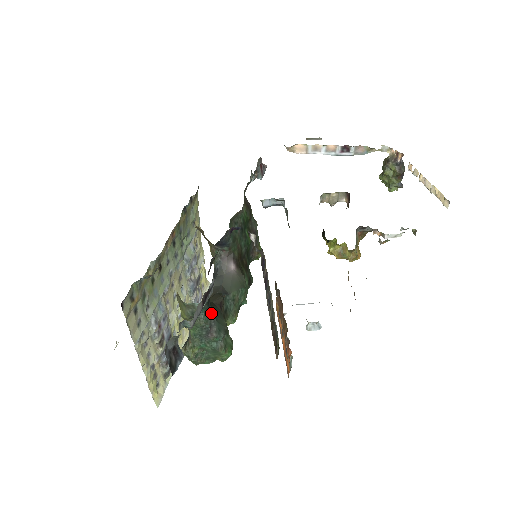
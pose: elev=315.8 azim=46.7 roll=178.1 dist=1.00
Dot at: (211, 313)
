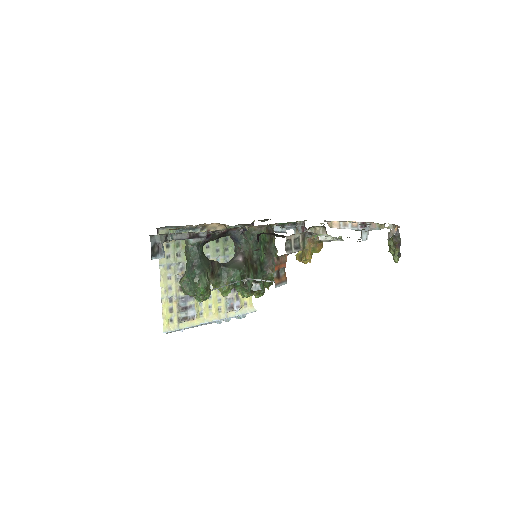
Dot at: (199, 255)
